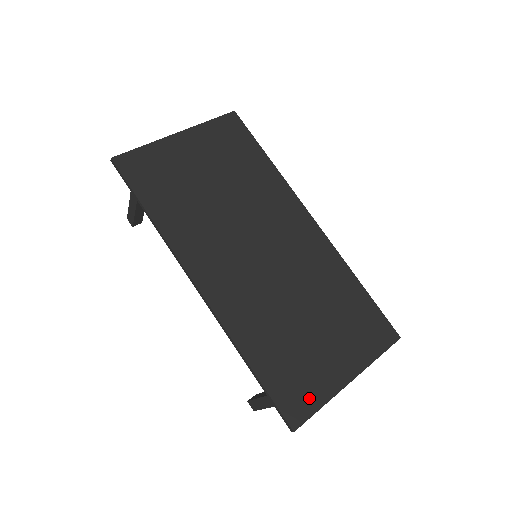
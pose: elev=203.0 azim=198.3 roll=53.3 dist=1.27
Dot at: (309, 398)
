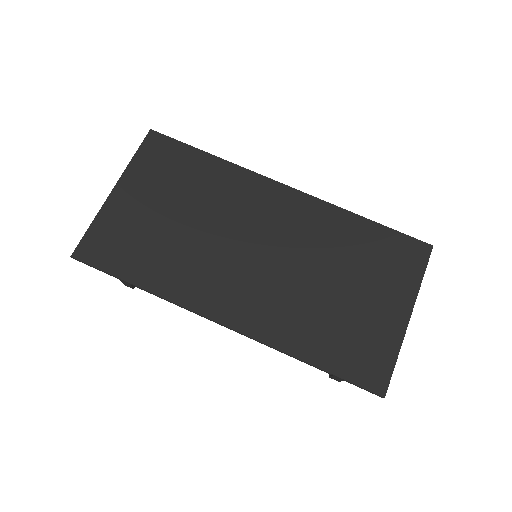
Dot at: (381, 358)
